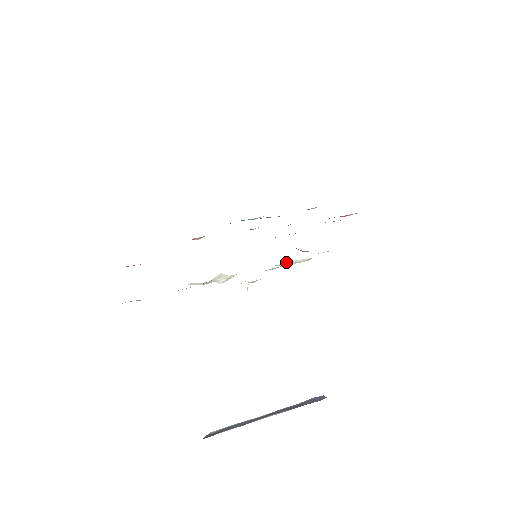
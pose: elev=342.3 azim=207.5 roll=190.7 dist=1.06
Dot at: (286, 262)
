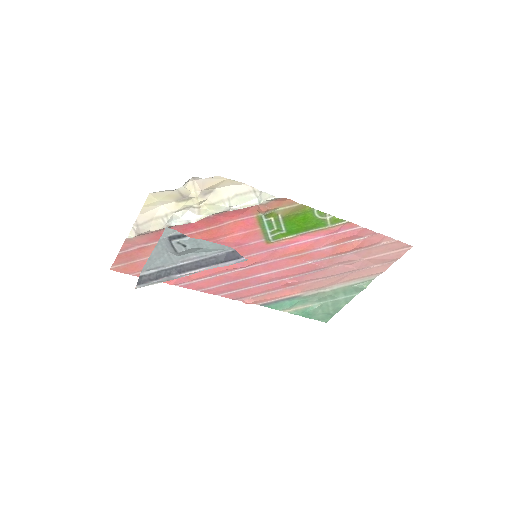
Dot at: (239, 206)
